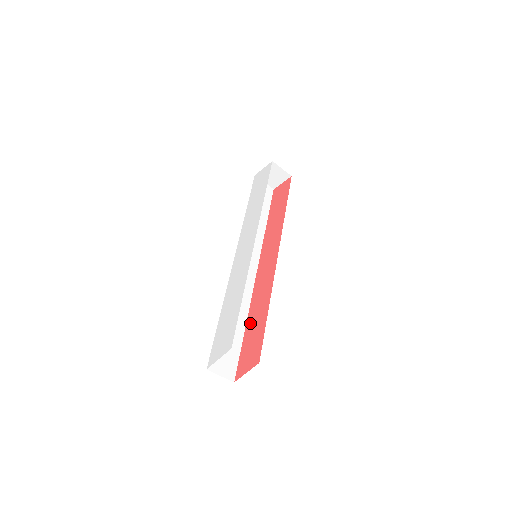
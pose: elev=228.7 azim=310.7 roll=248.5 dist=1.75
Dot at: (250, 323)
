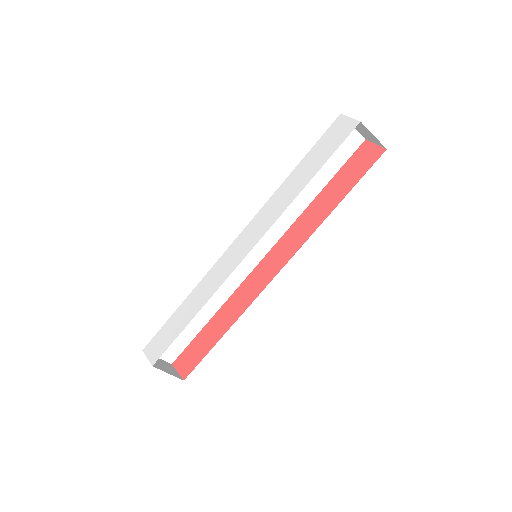
Dot at: (214, 321)
